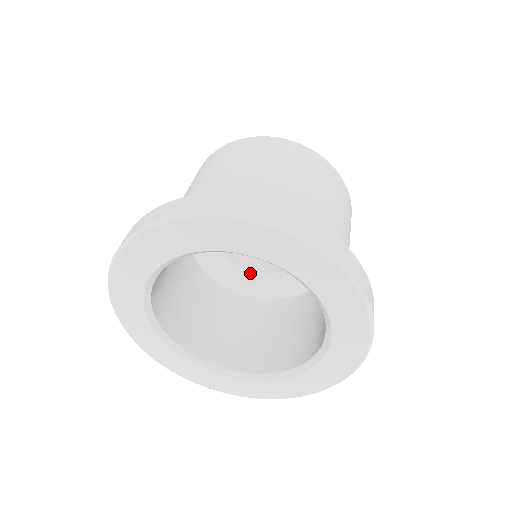
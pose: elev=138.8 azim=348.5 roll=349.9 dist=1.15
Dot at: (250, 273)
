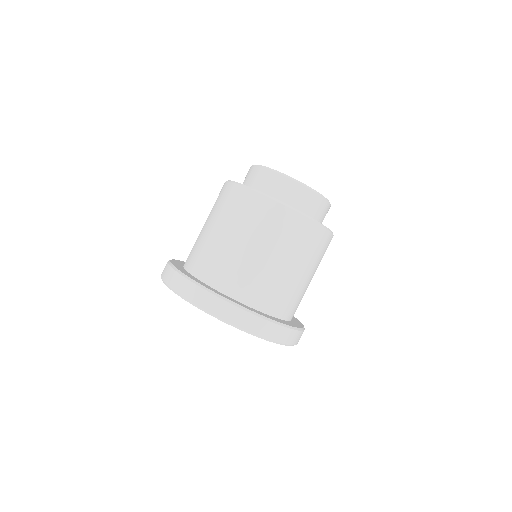
Dot at: occluded
